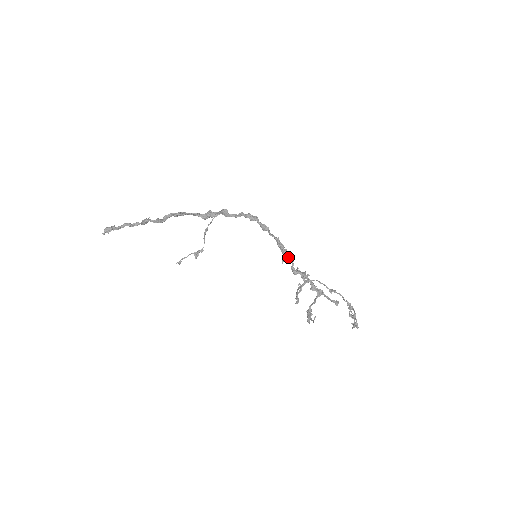
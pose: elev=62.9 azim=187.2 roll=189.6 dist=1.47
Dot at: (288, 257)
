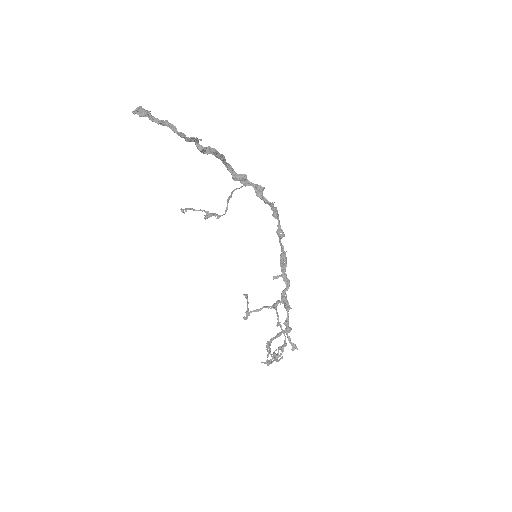
Dot at: (286, 279)
